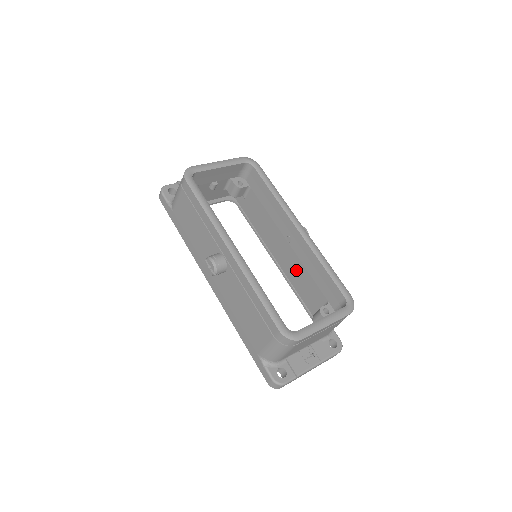
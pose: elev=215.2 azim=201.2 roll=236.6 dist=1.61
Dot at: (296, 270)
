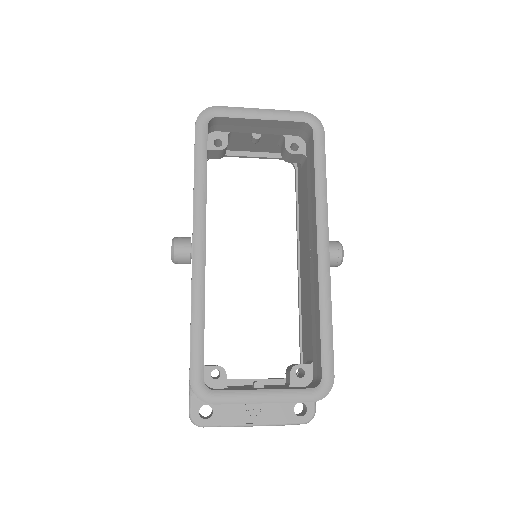
Dot at: (306, 295)
